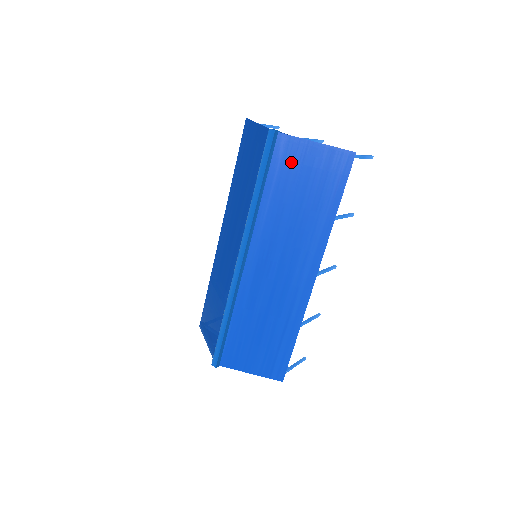
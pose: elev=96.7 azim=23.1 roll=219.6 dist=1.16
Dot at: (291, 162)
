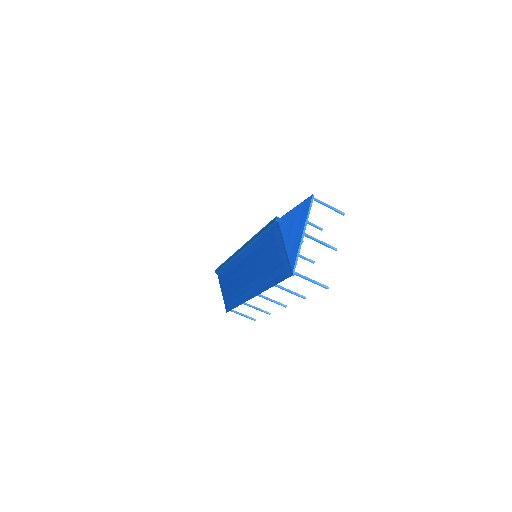
Dot at: (275, 241)
